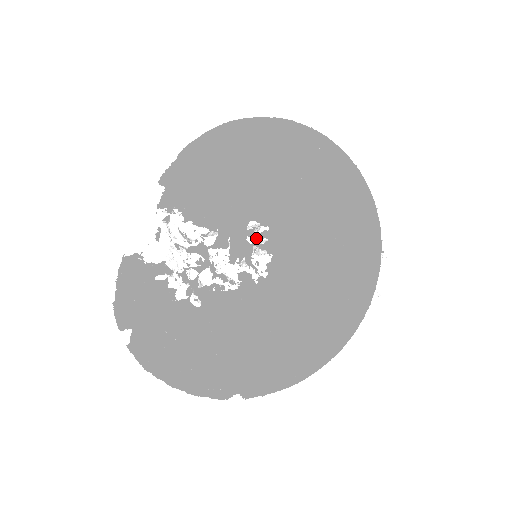
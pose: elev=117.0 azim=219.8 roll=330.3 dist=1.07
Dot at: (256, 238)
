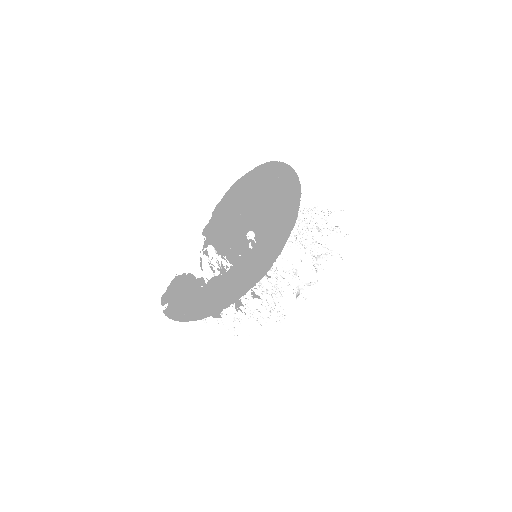
Dot at: occluded
